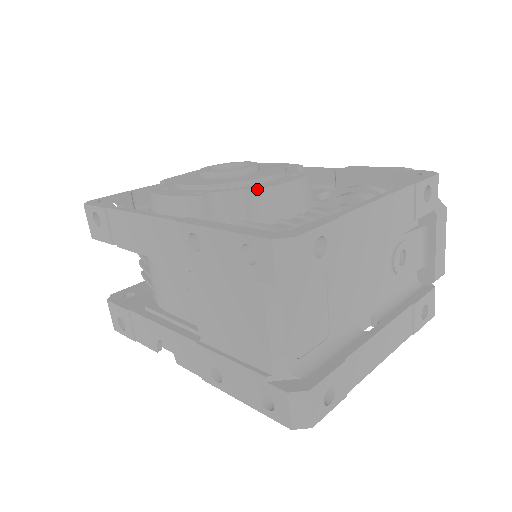
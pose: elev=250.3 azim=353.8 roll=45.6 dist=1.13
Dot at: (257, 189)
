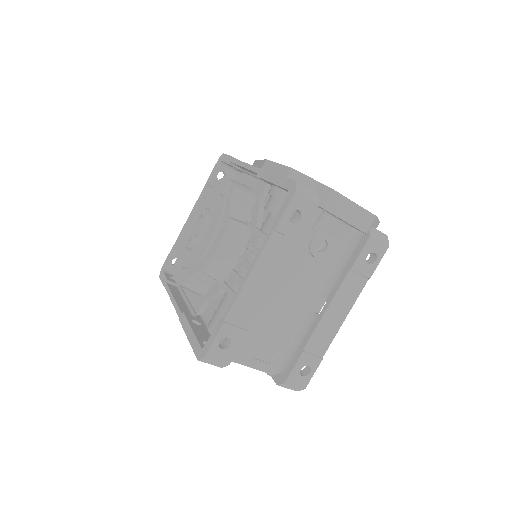
Dot at: (203, 271)
